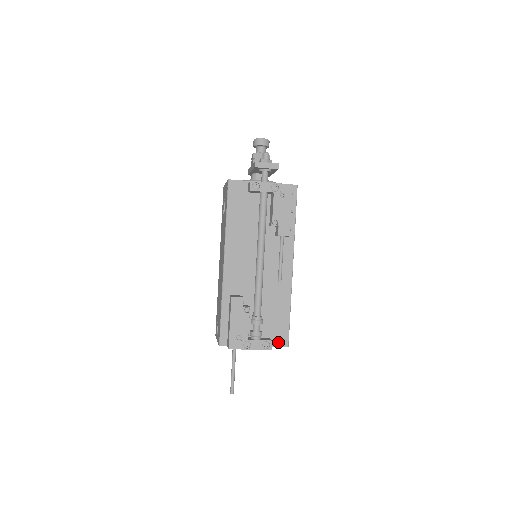
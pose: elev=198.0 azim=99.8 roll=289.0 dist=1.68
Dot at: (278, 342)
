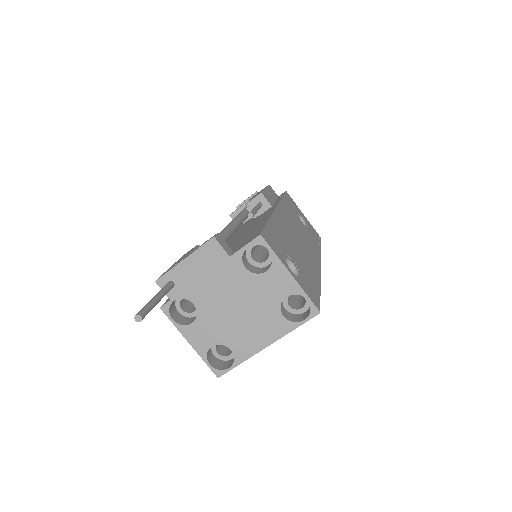
Dot at: (245, 244)
